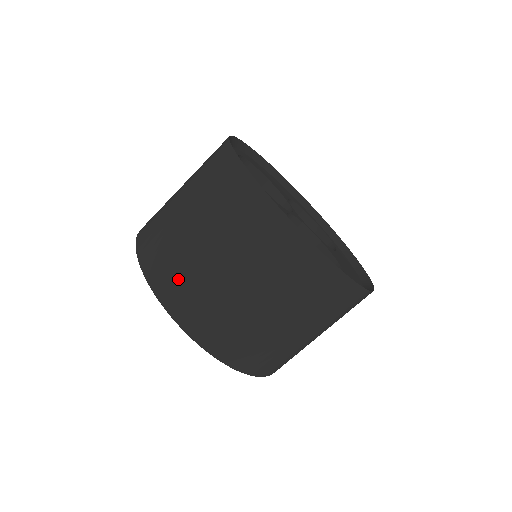
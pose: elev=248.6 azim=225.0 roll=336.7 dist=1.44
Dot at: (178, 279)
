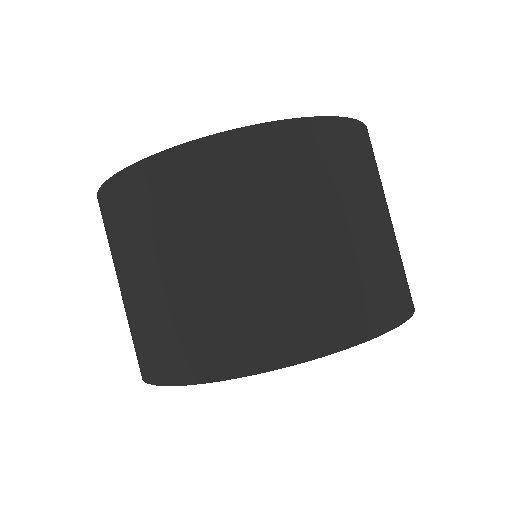
Dot at: occluded
